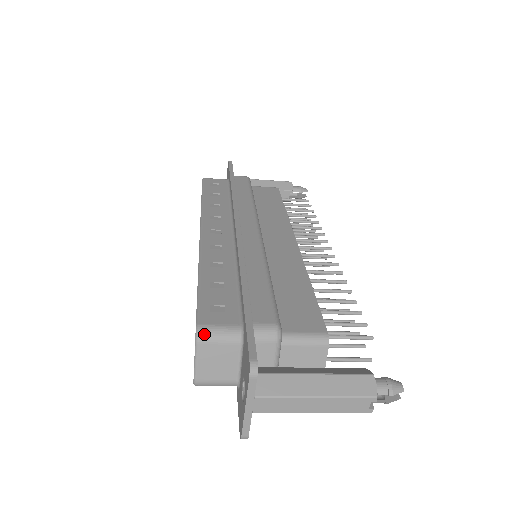
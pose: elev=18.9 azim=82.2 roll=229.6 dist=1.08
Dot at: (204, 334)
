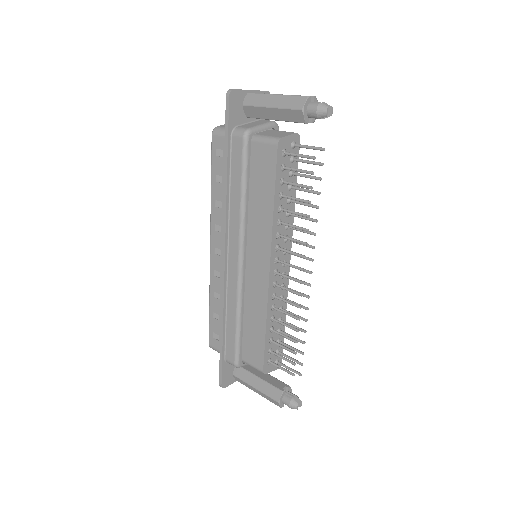
Dot at: occluded
